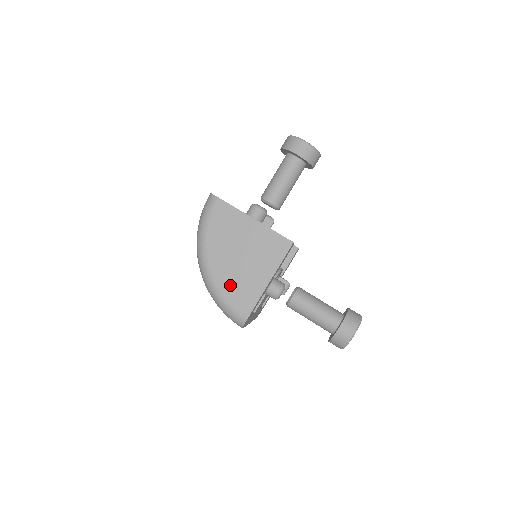
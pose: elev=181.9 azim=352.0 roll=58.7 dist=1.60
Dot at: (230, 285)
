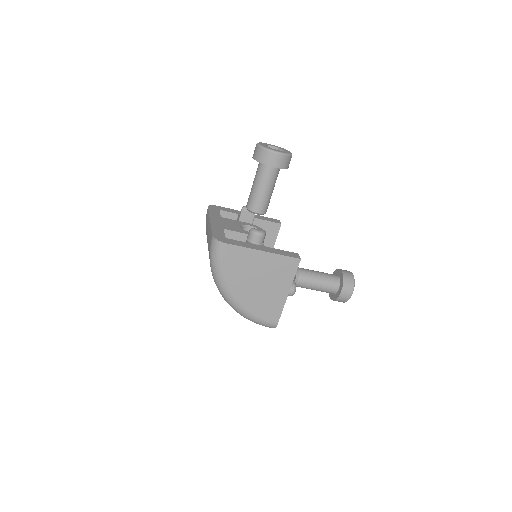
Dot at: (257, 306)
